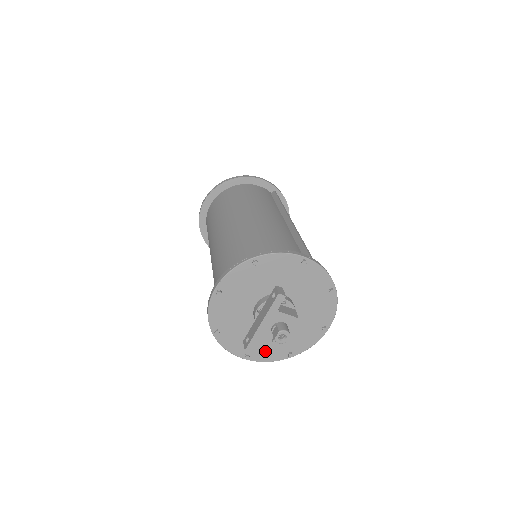
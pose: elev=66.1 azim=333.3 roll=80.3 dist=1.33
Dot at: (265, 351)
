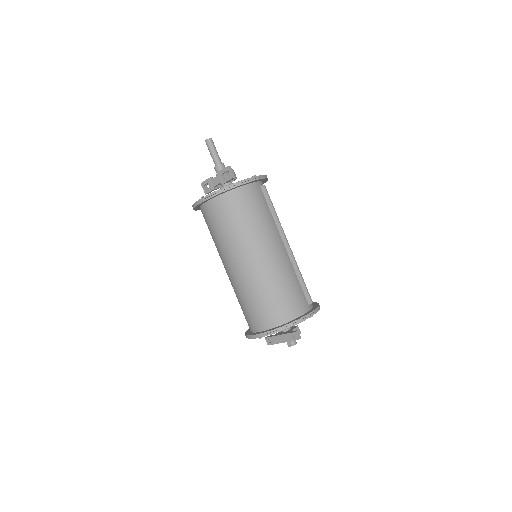
Dot at: occluded
